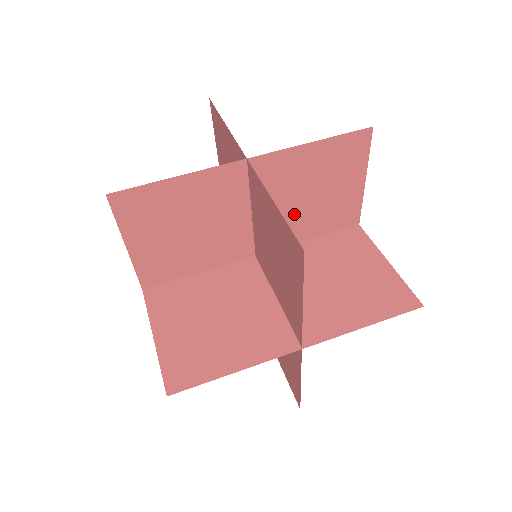
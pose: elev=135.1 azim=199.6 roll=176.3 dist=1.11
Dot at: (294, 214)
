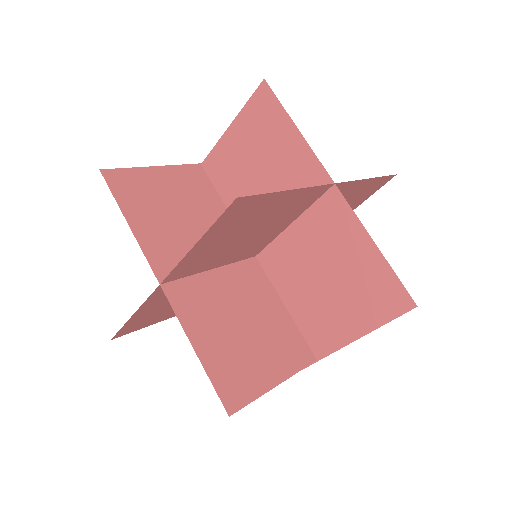
Dot at: (251, 240)
